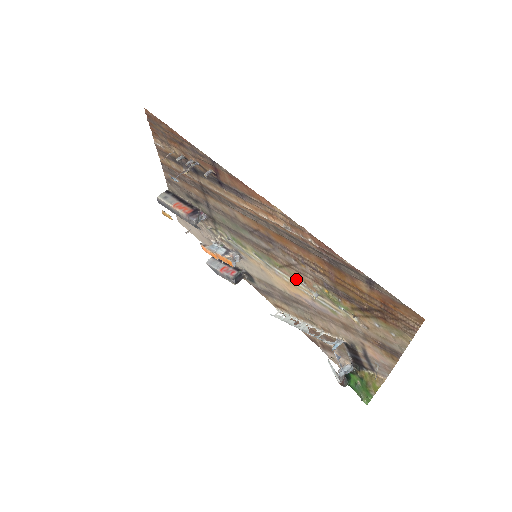
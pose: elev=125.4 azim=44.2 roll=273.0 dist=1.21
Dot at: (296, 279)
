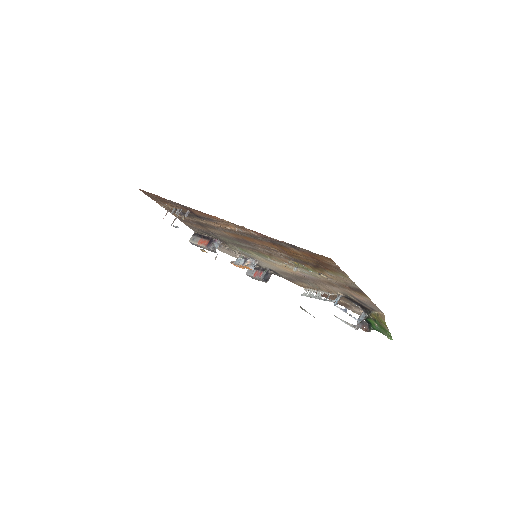
Dot at: (282, 262)
